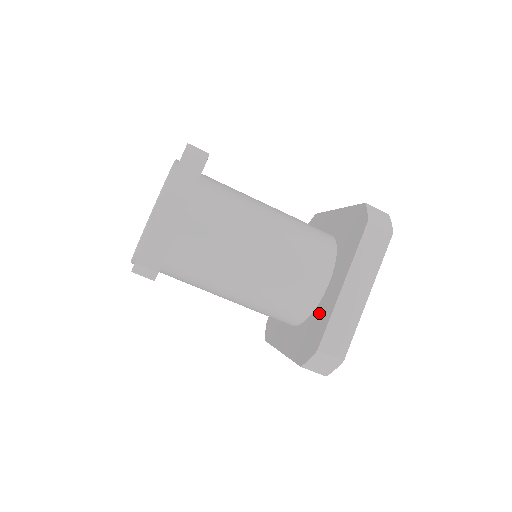
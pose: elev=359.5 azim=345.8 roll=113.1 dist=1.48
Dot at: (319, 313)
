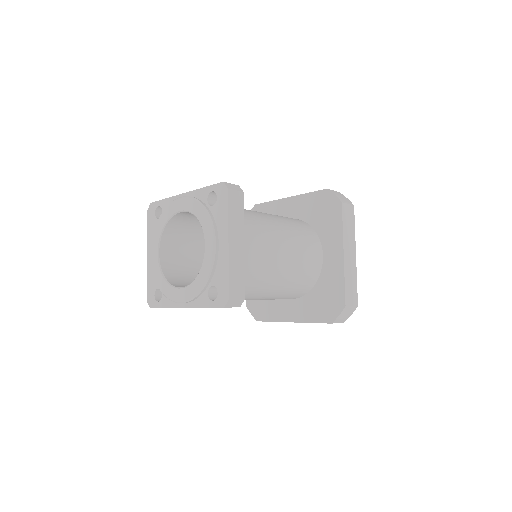
Dot at: (327, 280)
